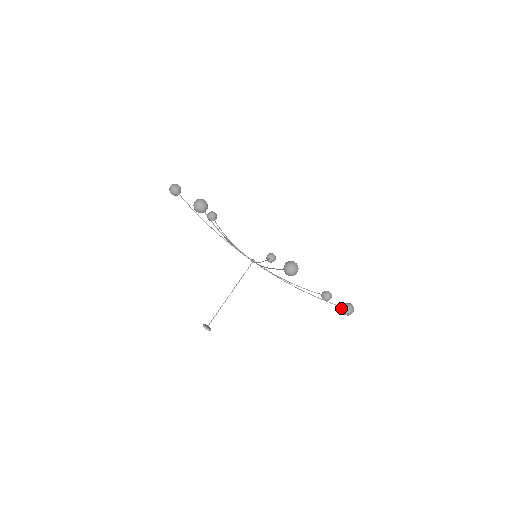
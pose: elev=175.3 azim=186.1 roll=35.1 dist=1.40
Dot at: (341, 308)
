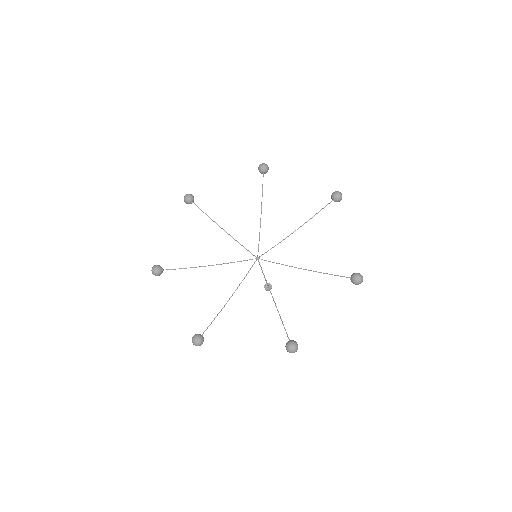
Dot at: occluded
